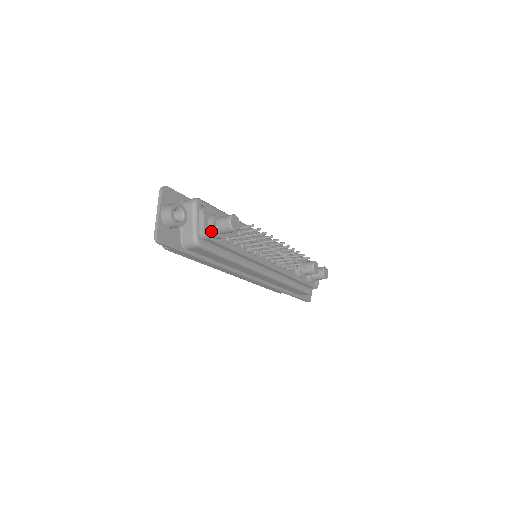
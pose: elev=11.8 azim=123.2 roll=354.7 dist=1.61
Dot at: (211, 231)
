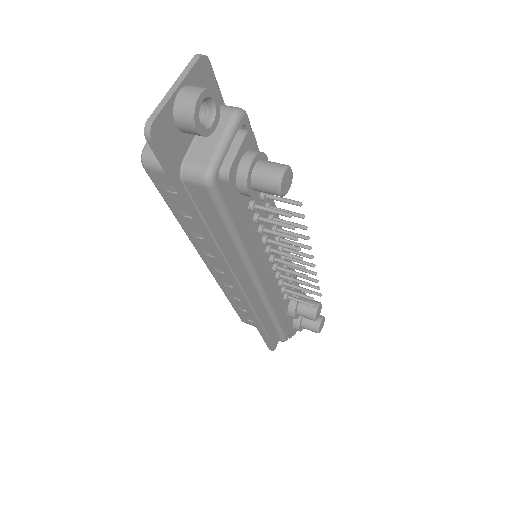
Dot at: (241, 173)
